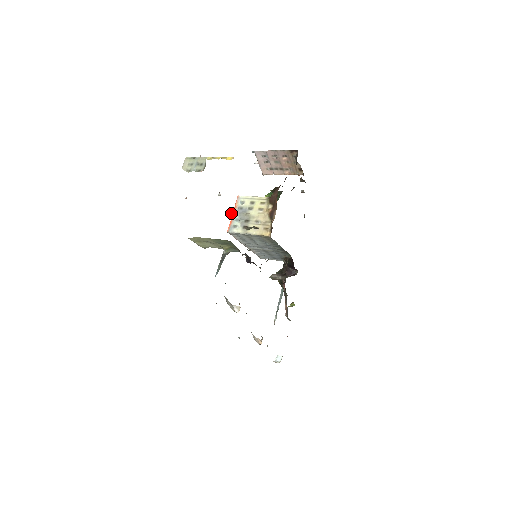
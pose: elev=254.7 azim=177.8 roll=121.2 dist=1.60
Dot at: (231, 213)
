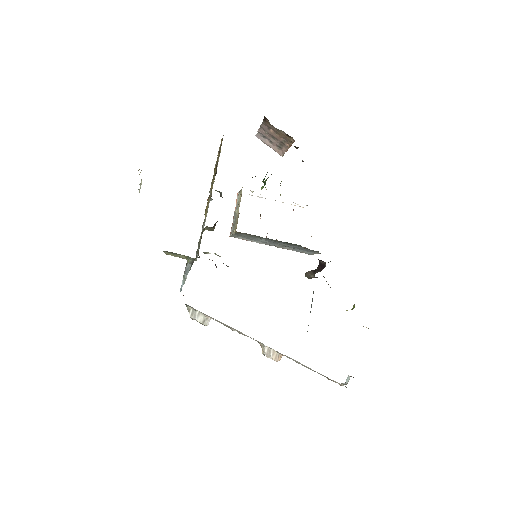
Dot at: occluded
